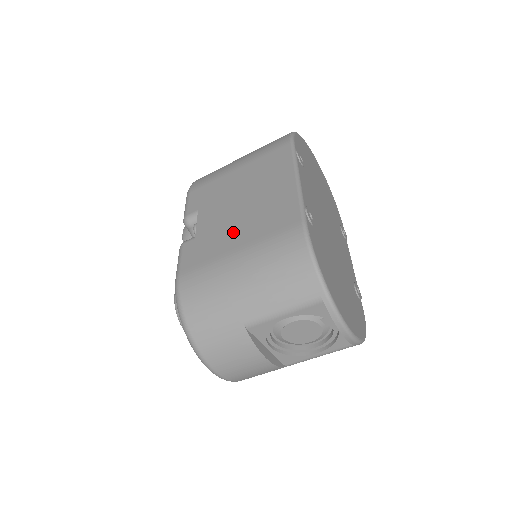
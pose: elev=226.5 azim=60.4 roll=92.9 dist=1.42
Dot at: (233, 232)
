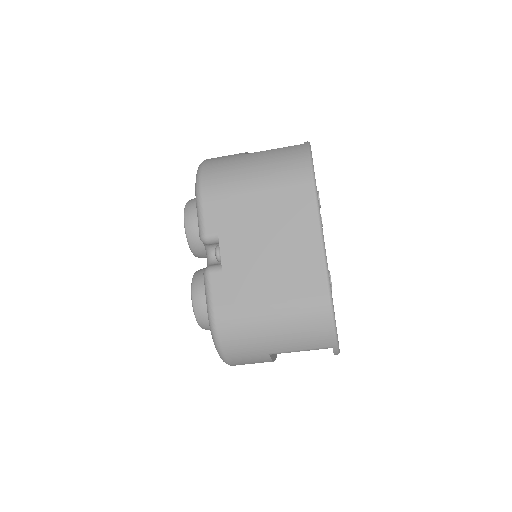
Dot at: (263, 280)
